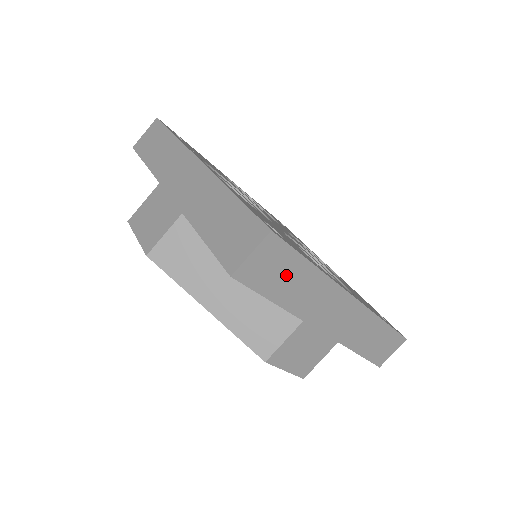
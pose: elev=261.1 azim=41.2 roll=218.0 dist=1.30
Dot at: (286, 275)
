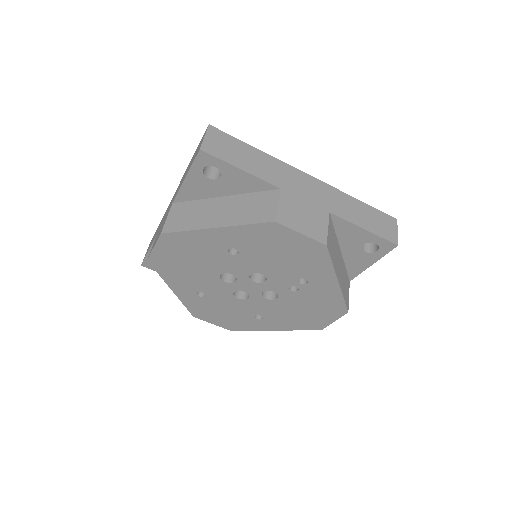
Dot at: (240, 153)
